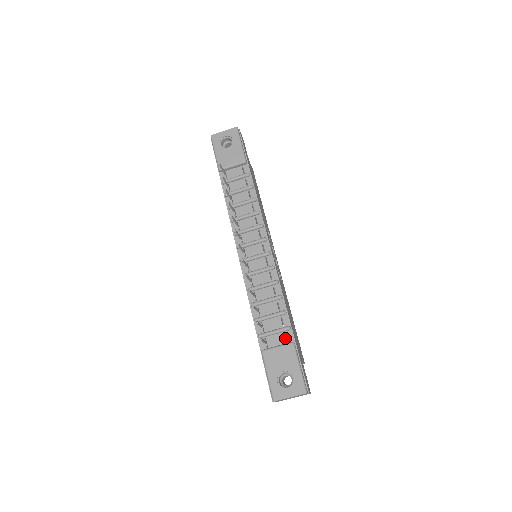
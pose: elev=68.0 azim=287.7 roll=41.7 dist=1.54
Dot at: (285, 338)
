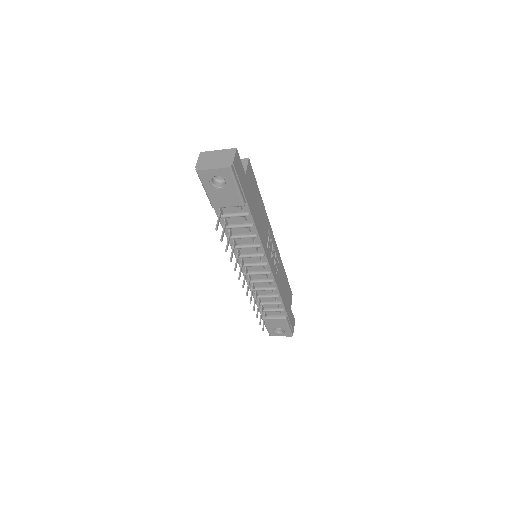
Dot at: (280, 313)
